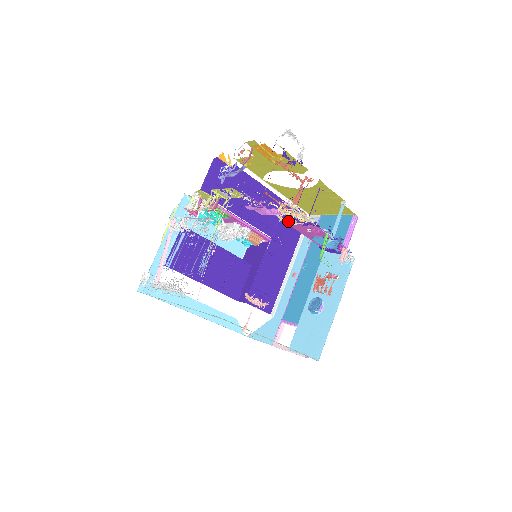
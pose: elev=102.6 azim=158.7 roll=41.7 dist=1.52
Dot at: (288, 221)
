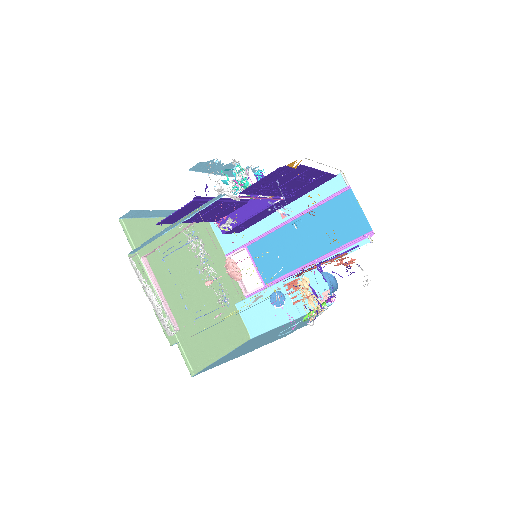
Dot at: (303, 280)
